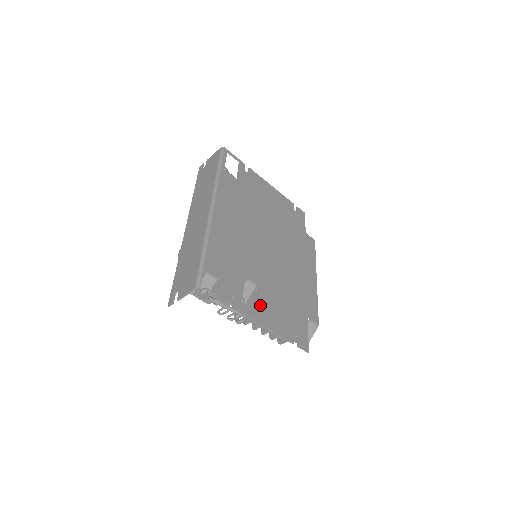
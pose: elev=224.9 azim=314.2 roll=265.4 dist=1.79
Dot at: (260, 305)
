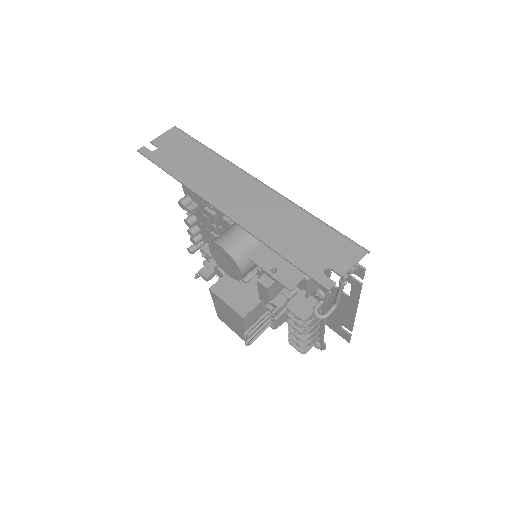
Dot at: occluded
